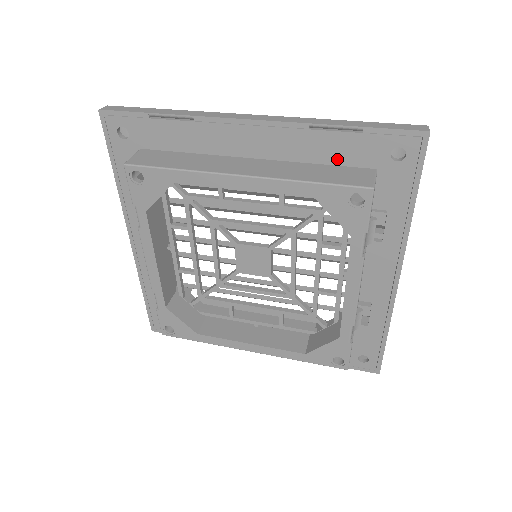
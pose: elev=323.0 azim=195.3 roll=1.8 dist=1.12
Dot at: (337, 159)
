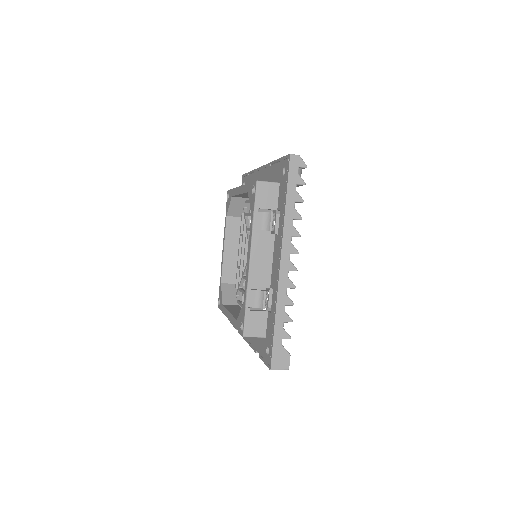
Dot at: (273, 180)
